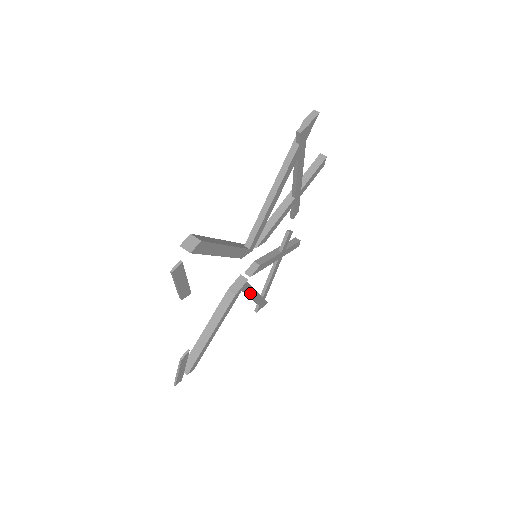
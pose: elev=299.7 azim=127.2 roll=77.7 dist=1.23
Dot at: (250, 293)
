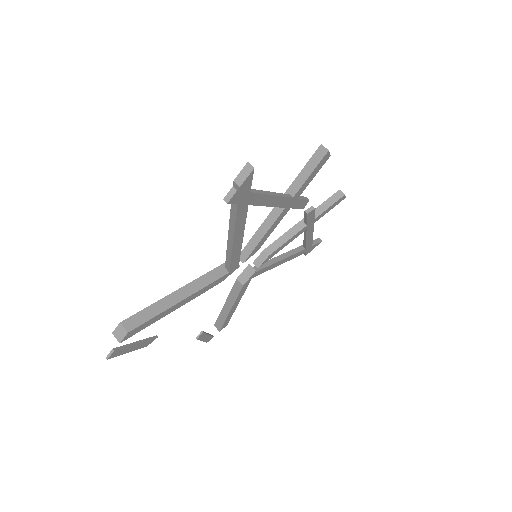
Dot at: (273, 266)
